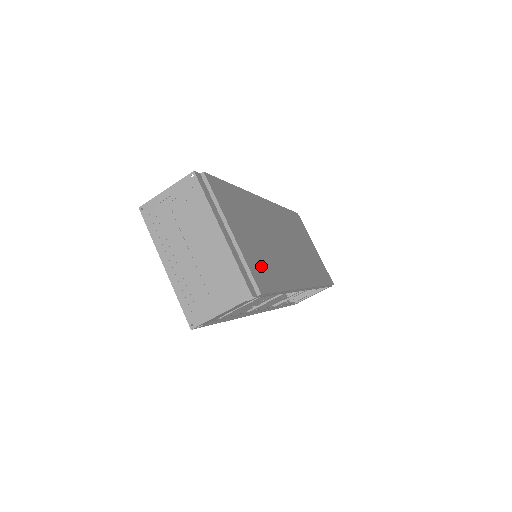
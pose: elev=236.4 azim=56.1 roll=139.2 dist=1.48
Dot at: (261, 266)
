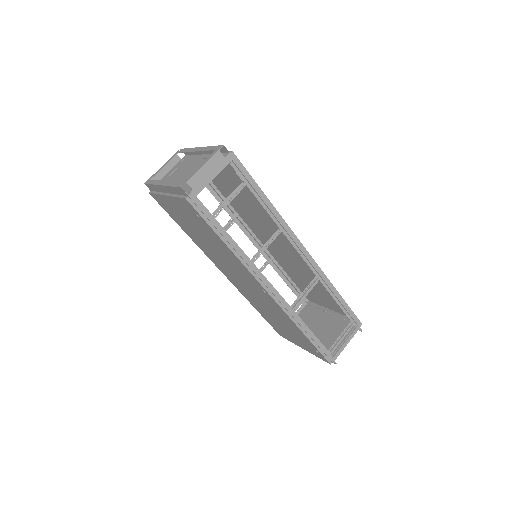
Dot at: occluded
